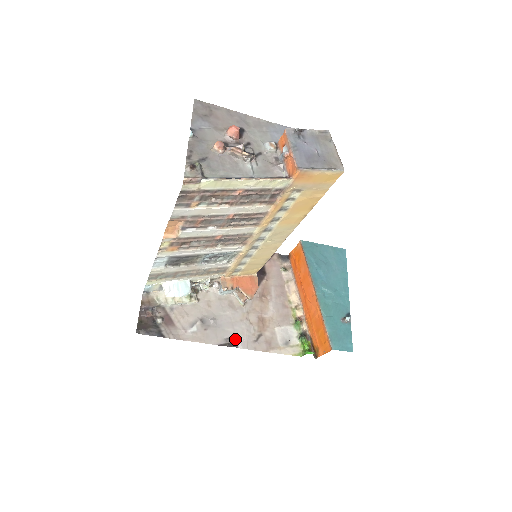
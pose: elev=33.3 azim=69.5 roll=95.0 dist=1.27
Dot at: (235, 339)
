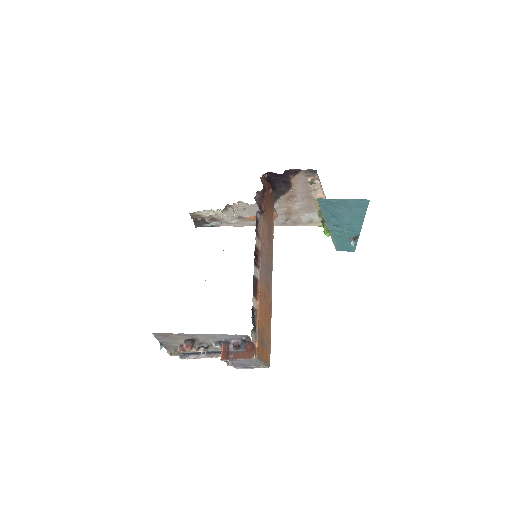
Dot at: occluded
